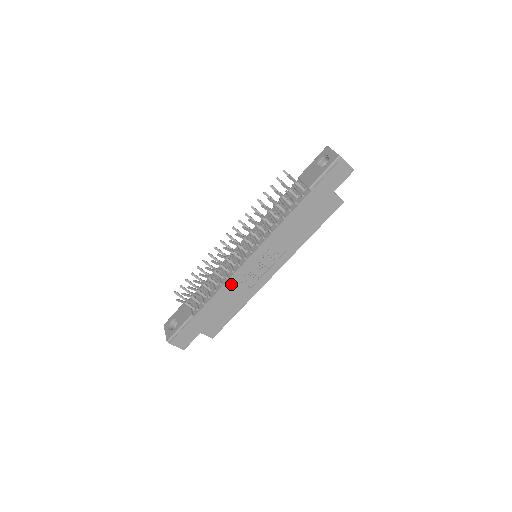
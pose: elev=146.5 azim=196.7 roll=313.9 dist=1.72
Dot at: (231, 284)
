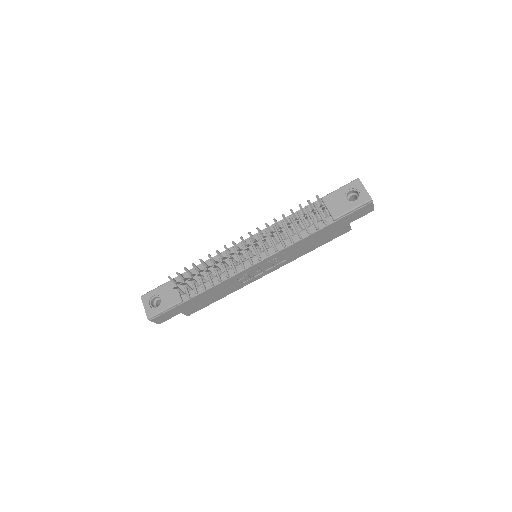
Dot at: (229, 281)
